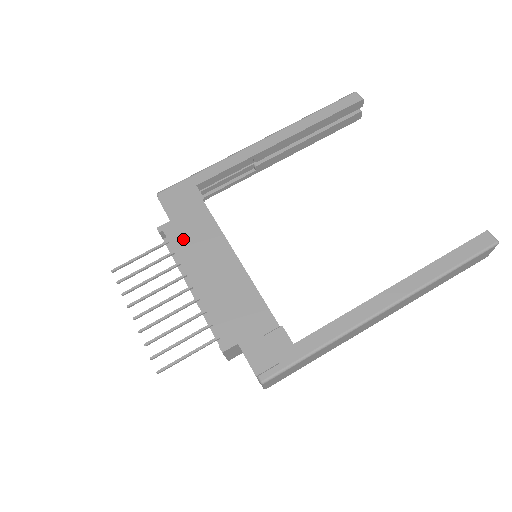
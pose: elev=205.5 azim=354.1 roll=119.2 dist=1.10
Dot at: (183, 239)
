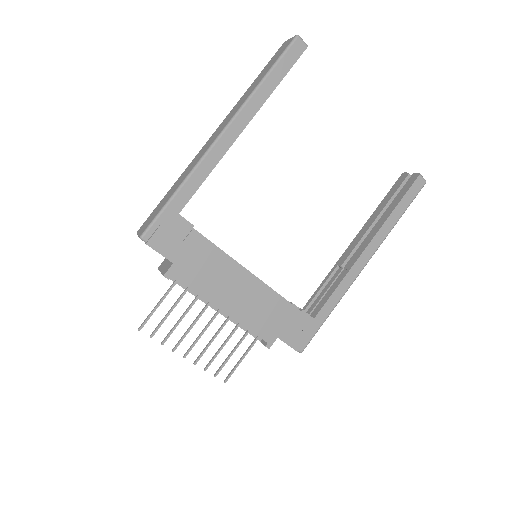
Dot at: (195, 276)
